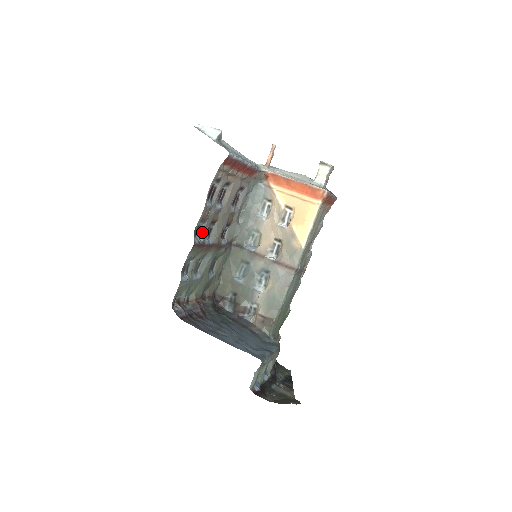
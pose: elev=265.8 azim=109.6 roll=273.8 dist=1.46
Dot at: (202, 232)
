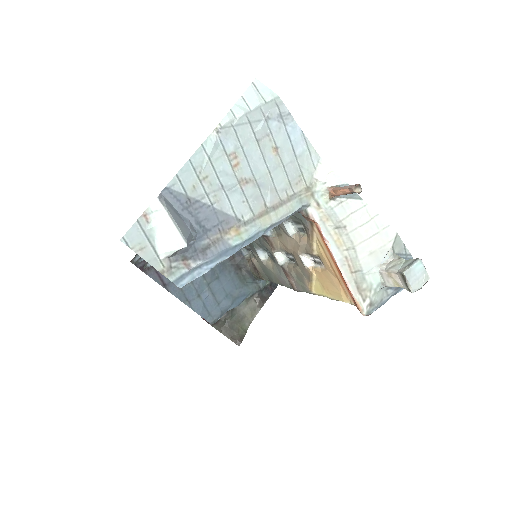
Dot at: occluded
